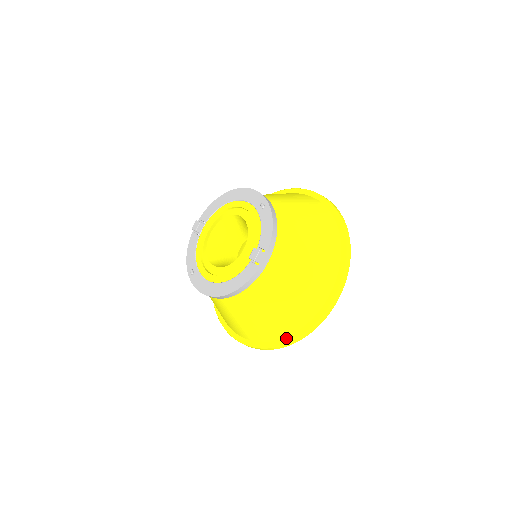
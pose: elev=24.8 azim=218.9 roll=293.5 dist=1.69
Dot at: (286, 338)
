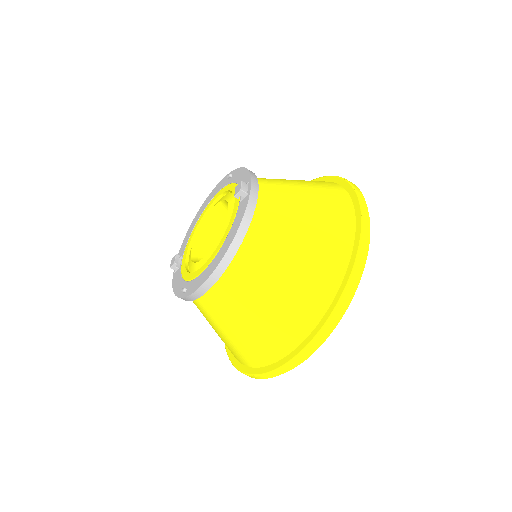
Dot at: (340, 287)
